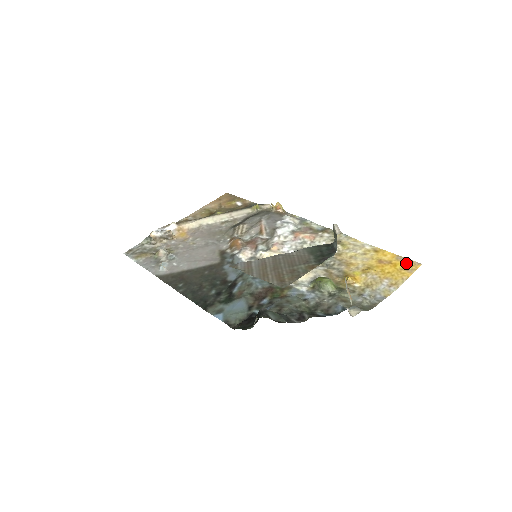
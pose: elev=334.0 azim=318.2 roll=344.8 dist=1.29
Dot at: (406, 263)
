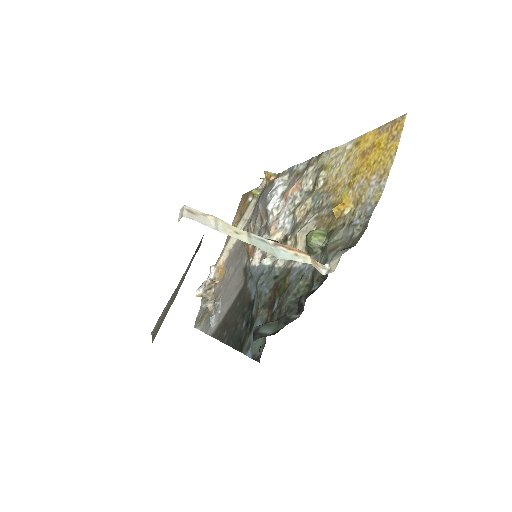
Dot at: (389, 130)
